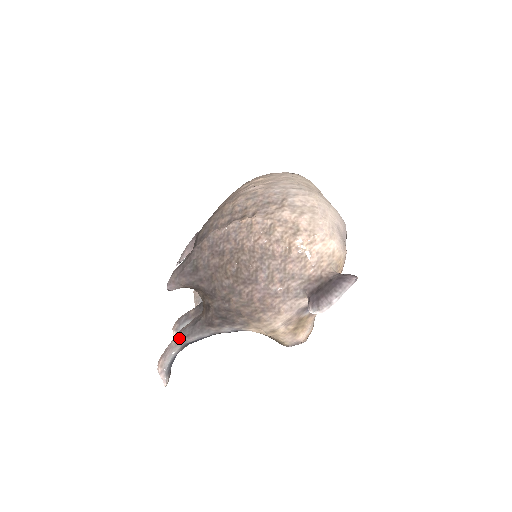
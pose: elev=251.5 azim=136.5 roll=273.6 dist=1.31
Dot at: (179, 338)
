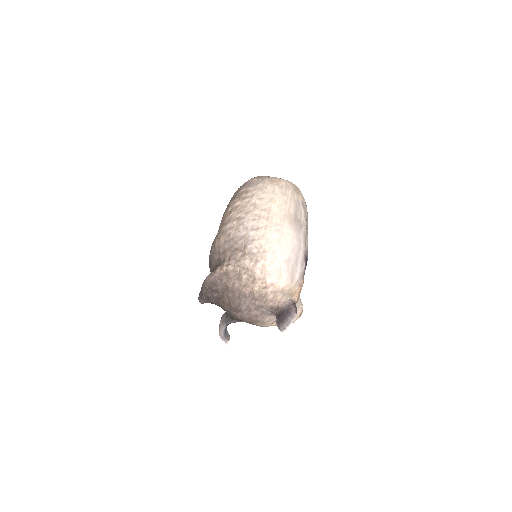
Dot at: (222, 322)
